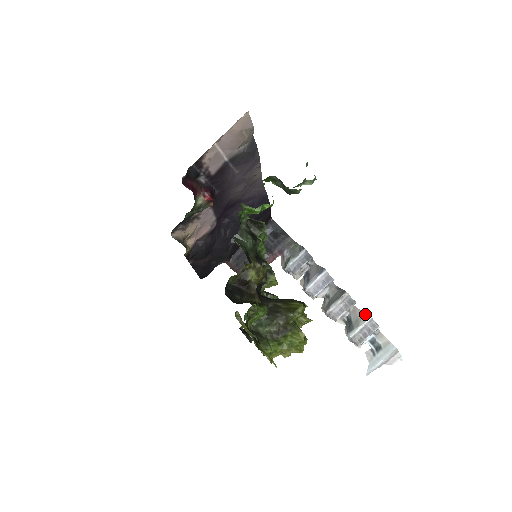
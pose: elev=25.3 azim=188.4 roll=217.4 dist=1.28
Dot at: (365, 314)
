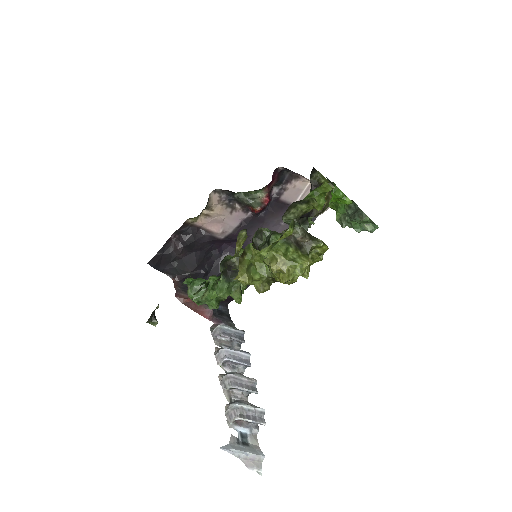
Dot at: occluded
